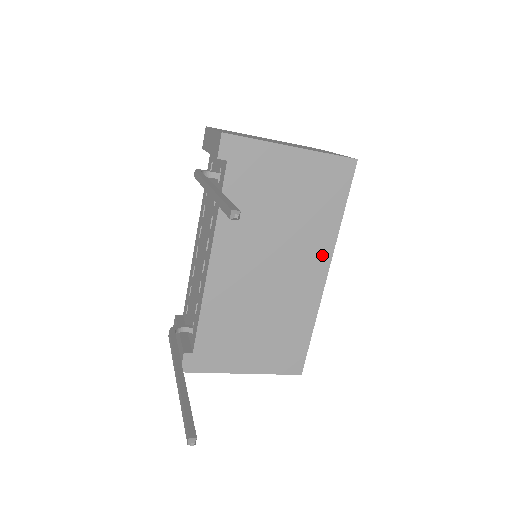
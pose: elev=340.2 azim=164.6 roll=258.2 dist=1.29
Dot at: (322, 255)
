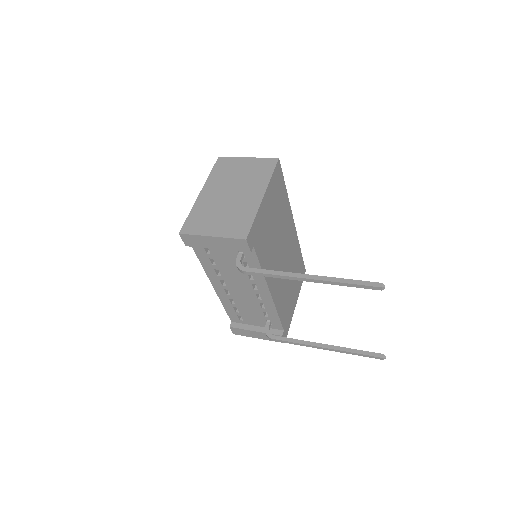
Dot at: (290, 219)
